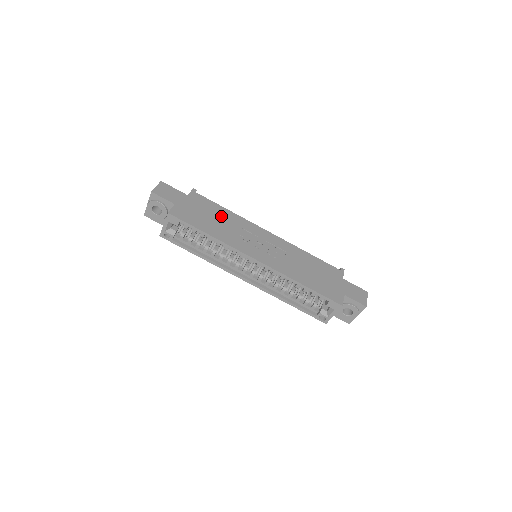
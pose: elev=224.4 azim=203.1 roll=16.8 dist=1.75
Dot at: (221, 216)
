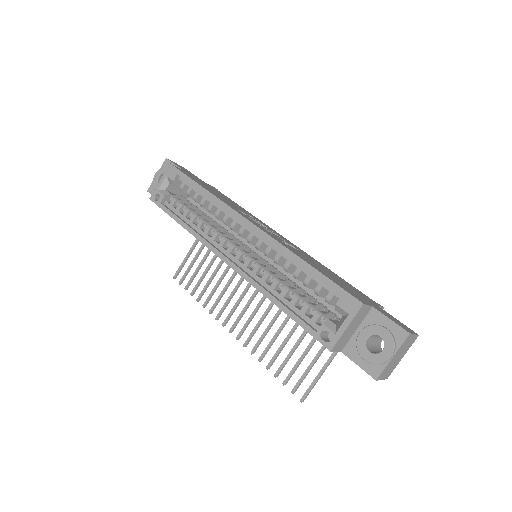
Dot at: (231, 201)
